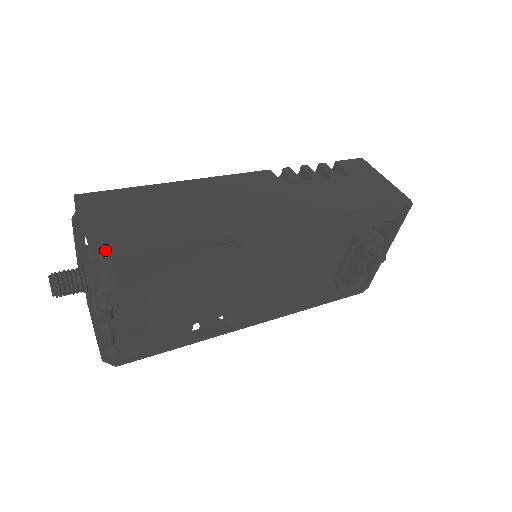
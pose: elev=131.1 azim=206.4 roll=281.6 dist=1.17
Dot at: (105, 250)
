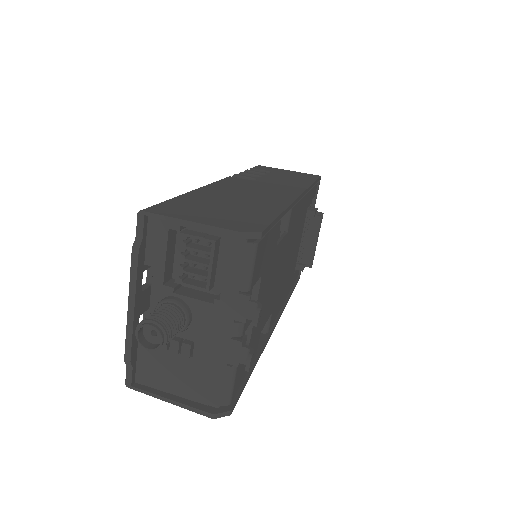
Dot at: (249, 229)
